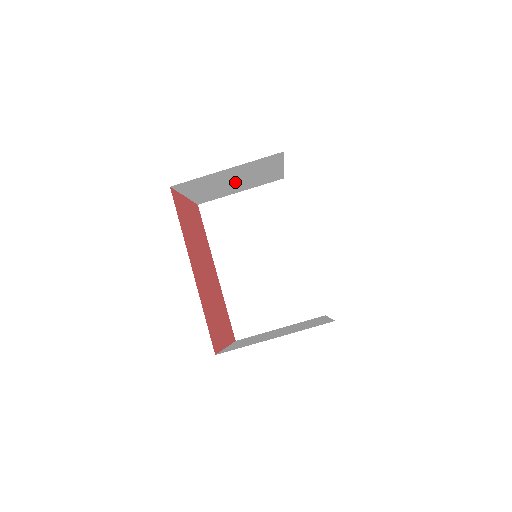
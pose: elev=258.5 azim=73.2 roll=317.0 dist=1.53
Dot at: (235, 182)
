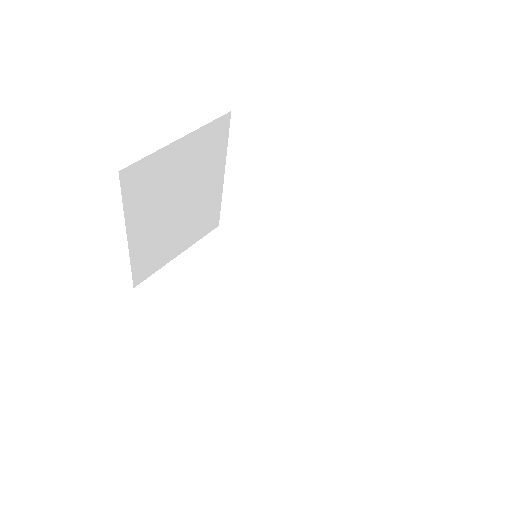
Dot at: (179, 207)
